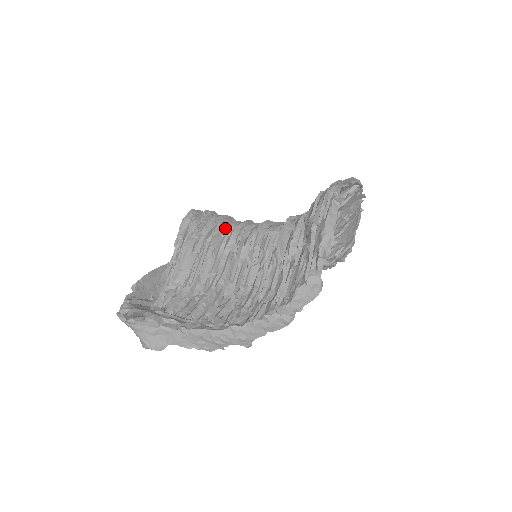
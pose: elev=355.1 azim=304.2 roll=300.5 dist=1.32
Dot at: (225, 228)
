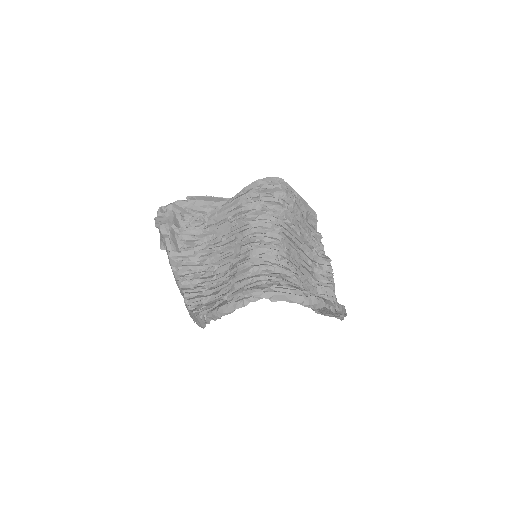
Dot at: (257, 219)
